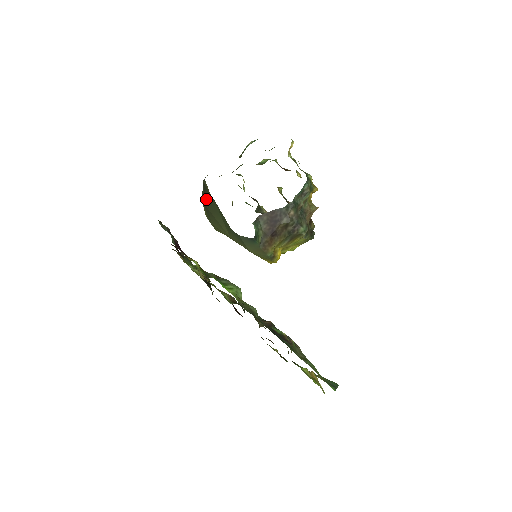
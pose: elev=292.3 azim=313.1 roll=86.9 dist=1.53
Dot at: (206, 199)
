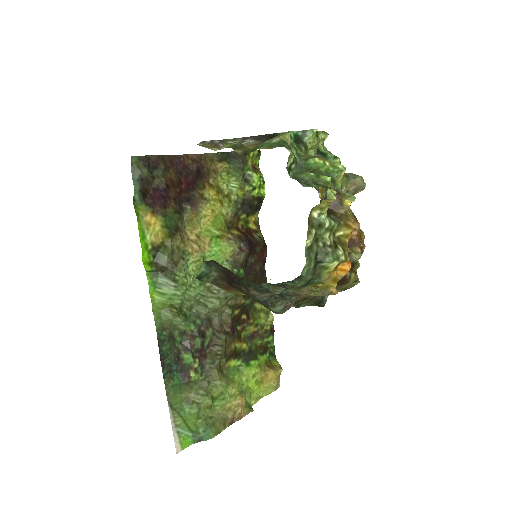
Dot at: occluded
